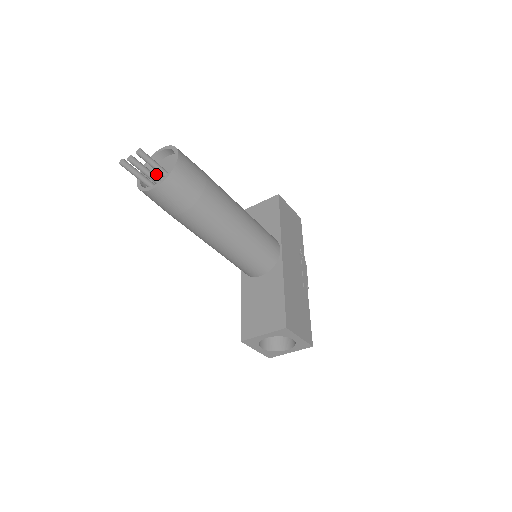
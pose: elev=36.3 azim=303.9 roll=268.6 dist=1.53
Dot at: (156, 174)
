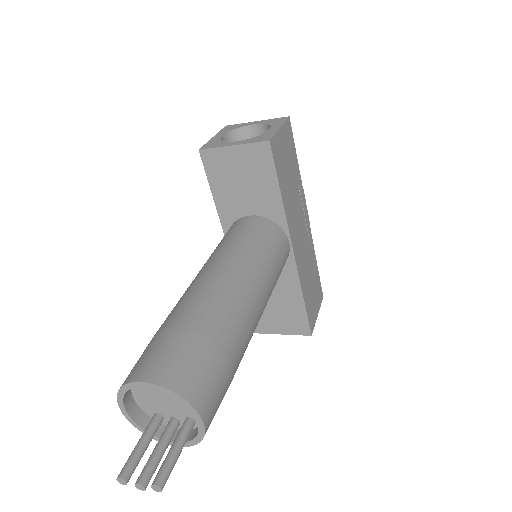
Dot at: (149, 397)
